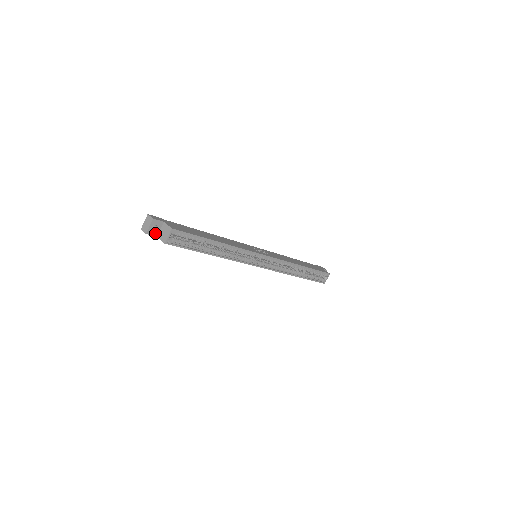
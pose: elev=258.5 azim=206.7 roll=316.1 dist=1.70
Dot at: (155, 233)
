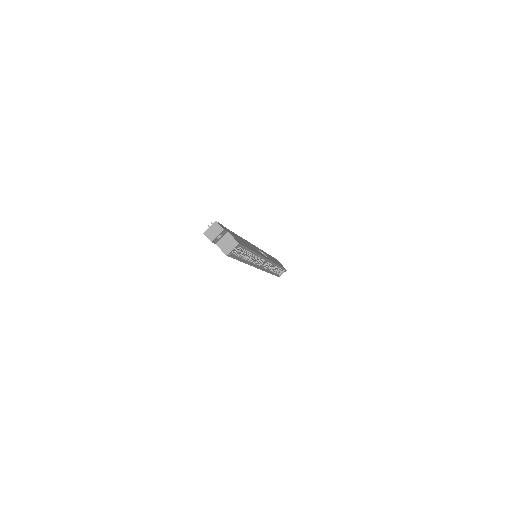
Dot at: (216, 241)
